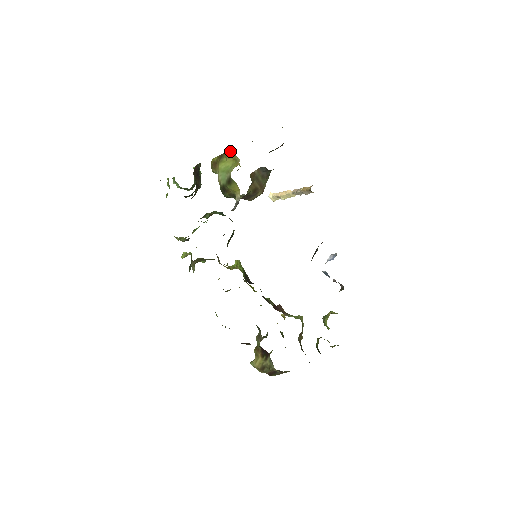
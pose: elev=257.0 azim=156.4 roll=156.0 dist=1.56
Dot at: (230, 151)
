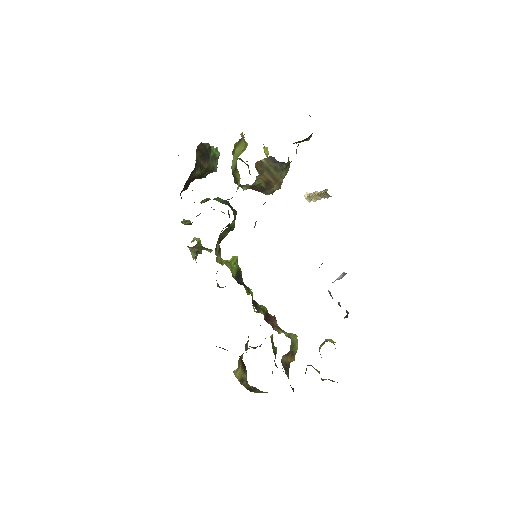
Dot at: (241, 134)
